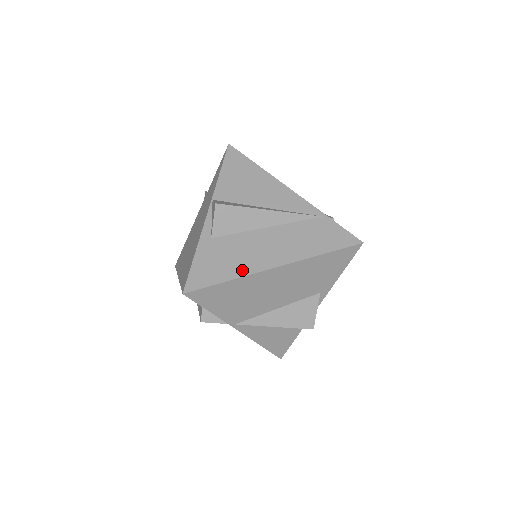
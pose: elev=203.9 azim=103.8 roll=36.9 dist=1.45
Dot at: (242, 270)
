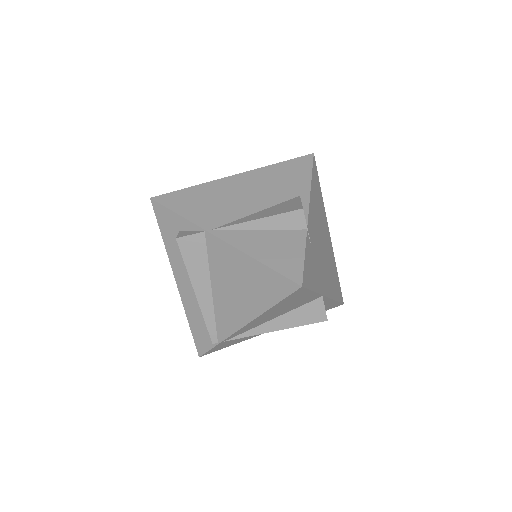
Dot at: occluded
